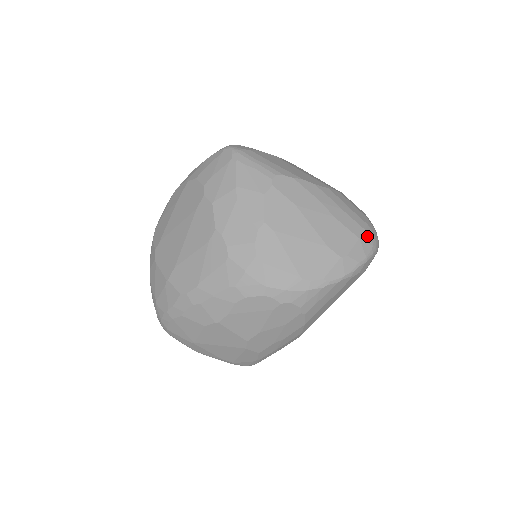
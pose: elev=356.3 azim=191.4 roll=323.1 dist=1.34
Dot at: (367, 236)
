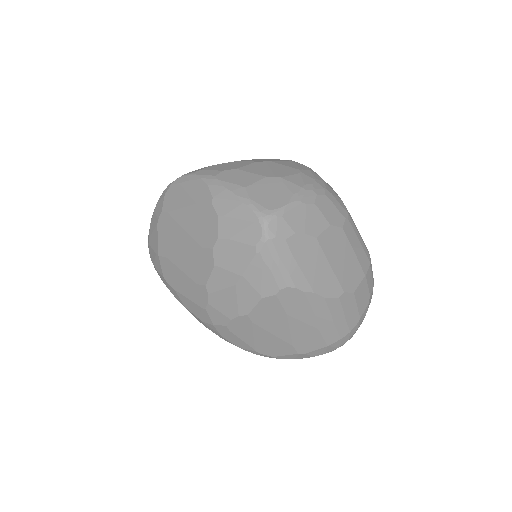
Dot at: (339, 343)
